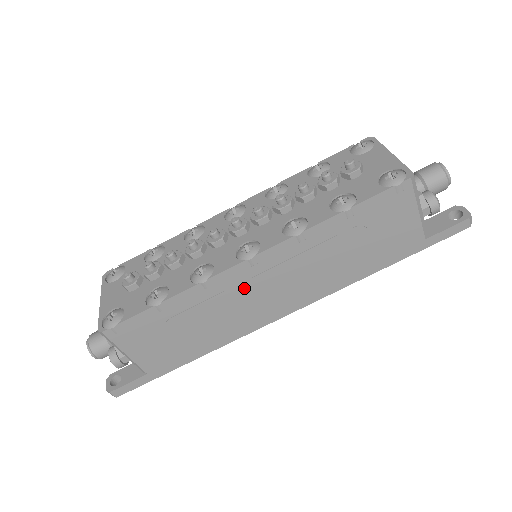
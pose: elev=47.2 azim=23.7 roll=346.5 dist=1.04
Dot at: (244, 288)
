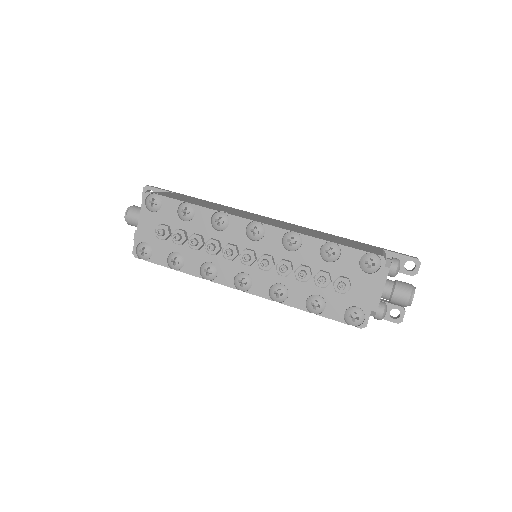
Dot at: occluded
